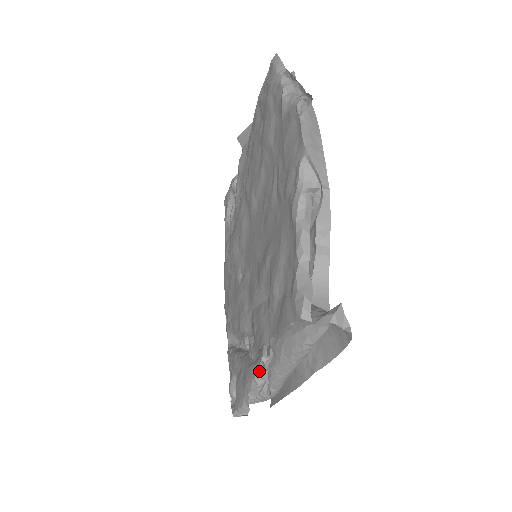
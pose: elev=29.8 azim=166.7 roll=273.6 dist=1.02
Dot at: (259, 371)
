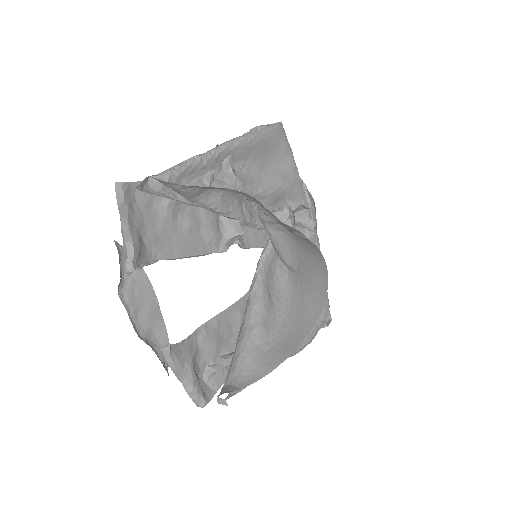
Dot at: occluded
